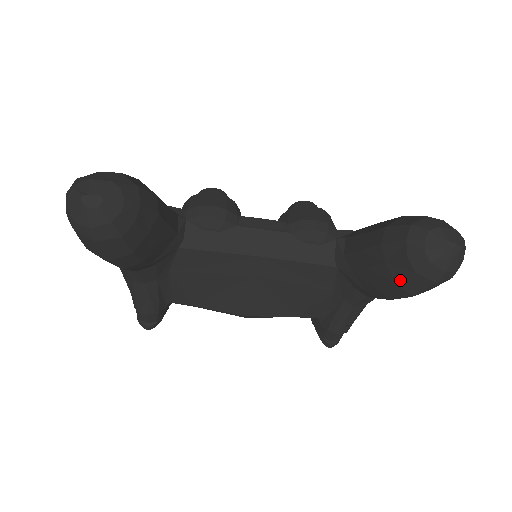
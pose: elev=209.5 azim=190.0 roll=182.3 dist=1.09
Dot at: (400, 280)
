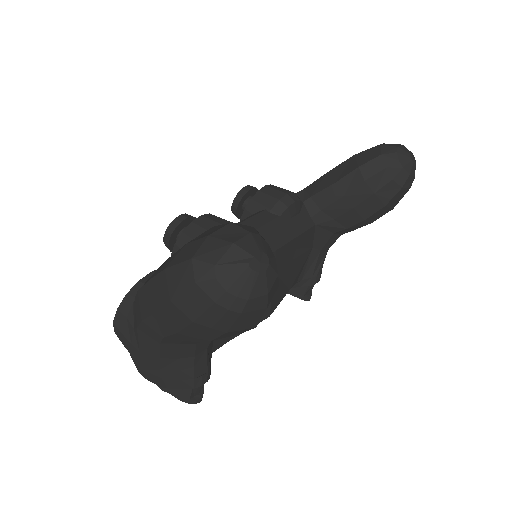
Dot at: (389, 200)
